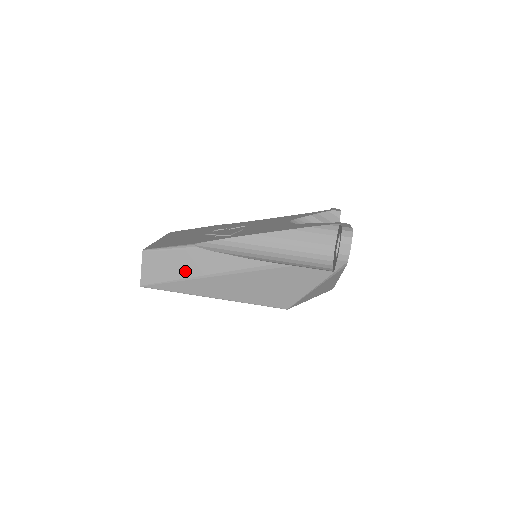
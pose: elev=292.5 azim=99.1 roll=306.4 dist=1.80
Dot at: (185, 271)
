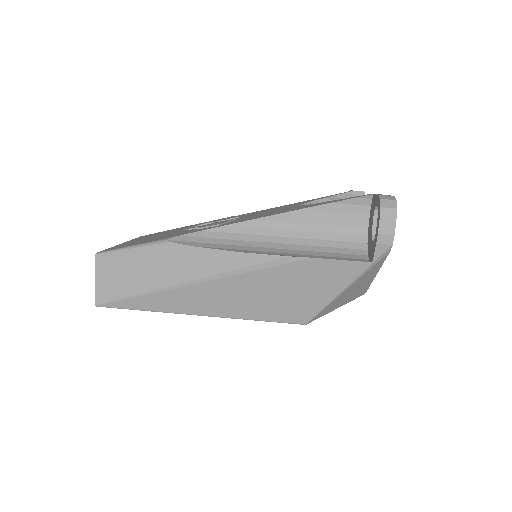
Dot at: (156, 279)
